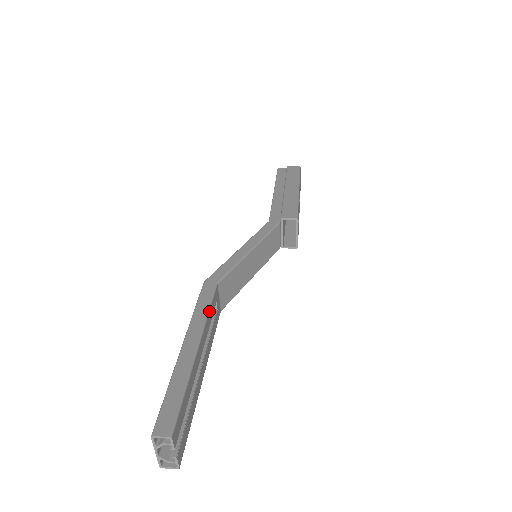
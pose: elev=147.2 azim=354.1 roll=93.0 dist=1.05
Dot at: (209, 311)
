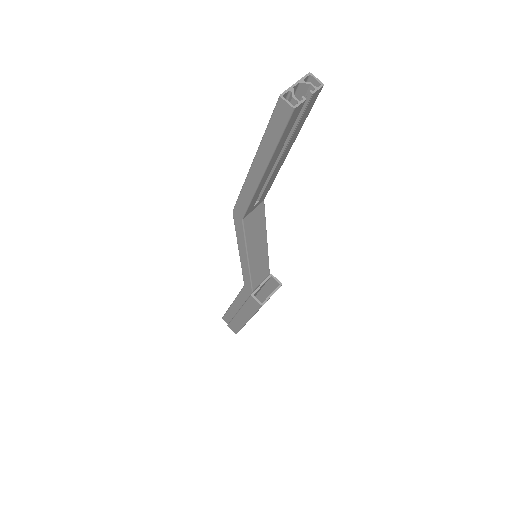
Dot at: (274, 179)
